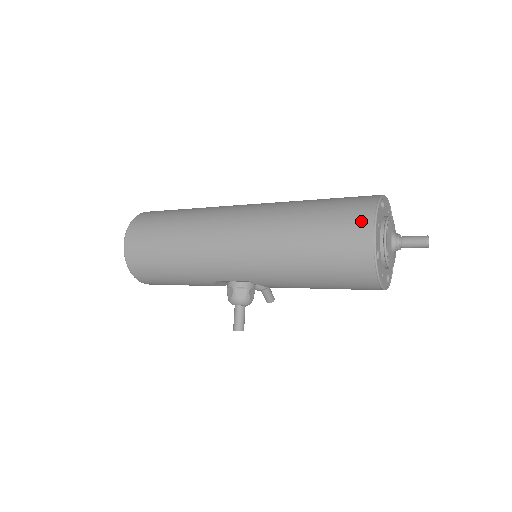
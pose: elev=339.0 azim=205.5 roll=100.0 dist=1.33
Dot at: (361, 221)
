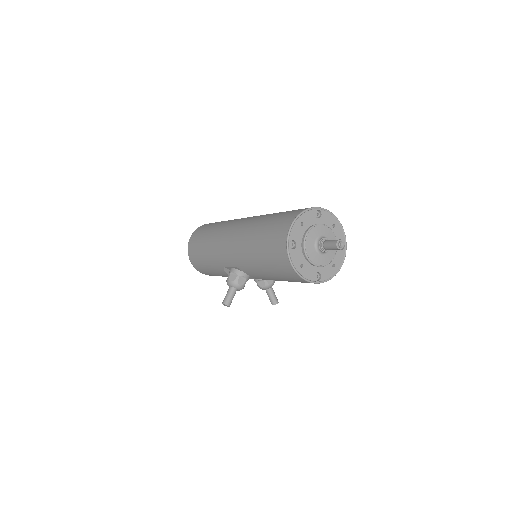
Dot at: (289, 219)
